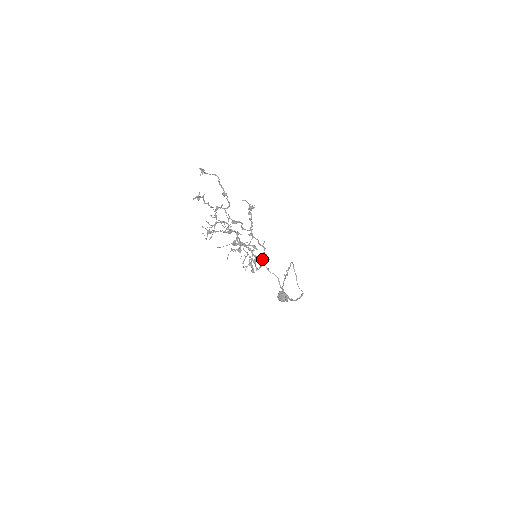
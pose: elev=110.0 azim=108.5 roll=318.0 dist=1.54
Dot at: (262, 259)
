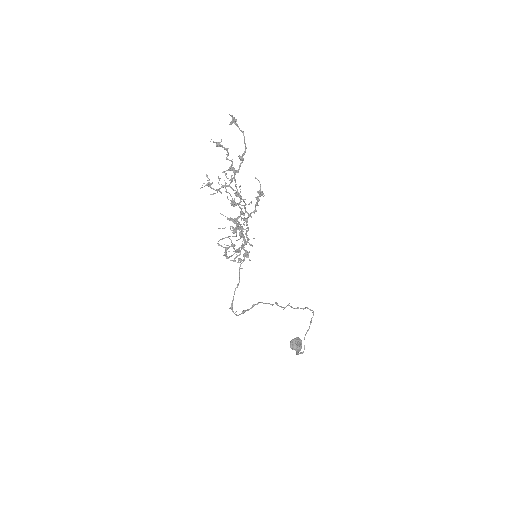
Dot at: (244, 254)
